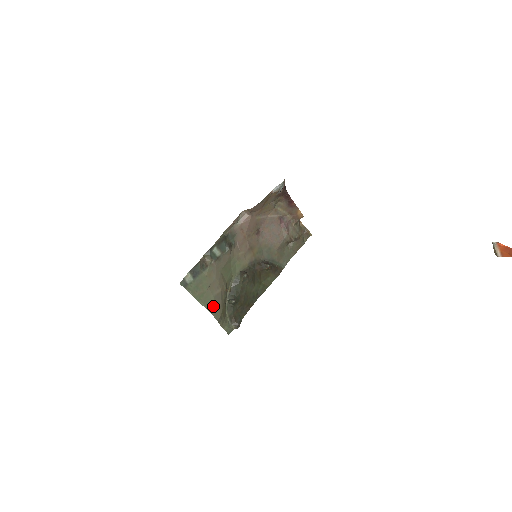
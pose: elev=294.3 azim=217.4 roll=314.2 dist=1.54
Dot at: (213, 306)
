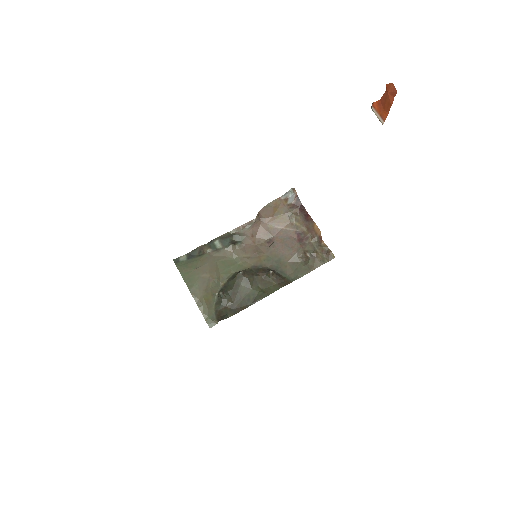
Dot at: (195, 286)
